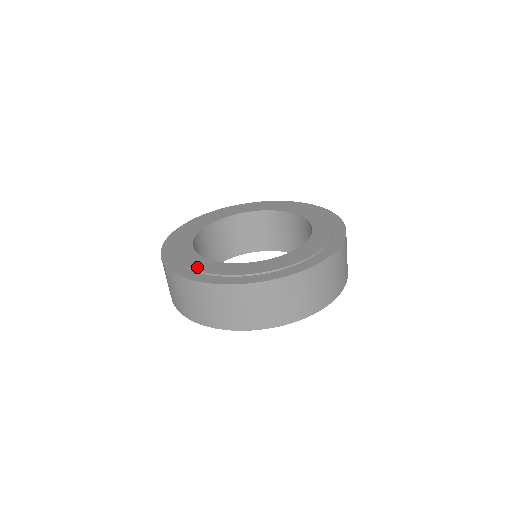
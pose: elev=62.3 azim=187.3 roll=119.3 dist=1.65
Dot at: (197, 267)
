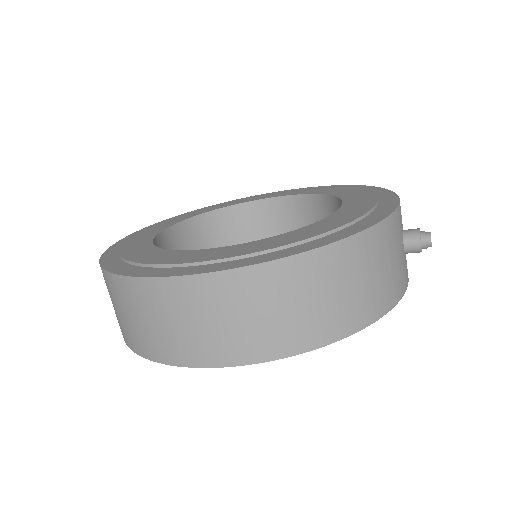
Dot at: (130, 242)
